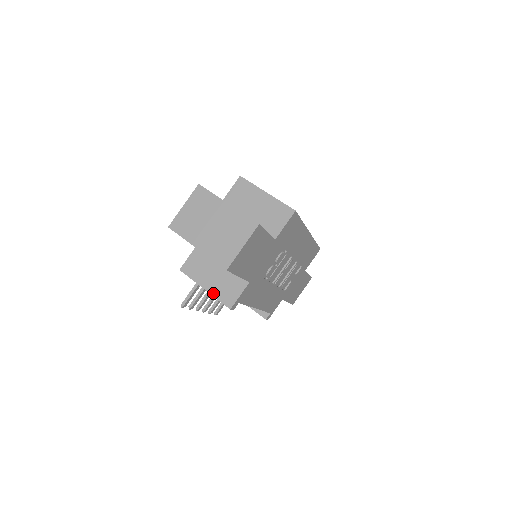
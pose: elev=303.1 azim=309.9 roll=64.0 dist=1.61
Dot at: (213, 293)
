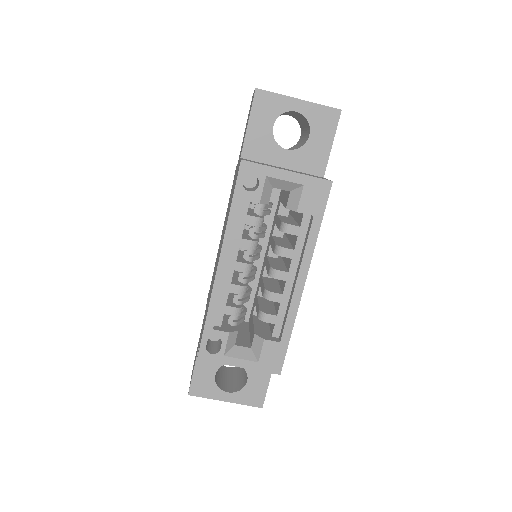
Dot at: occluded
